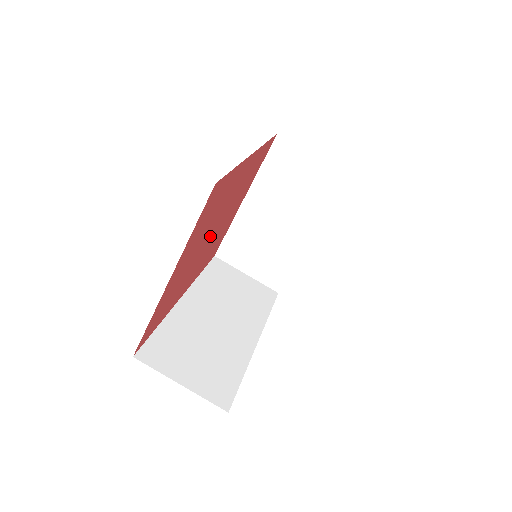
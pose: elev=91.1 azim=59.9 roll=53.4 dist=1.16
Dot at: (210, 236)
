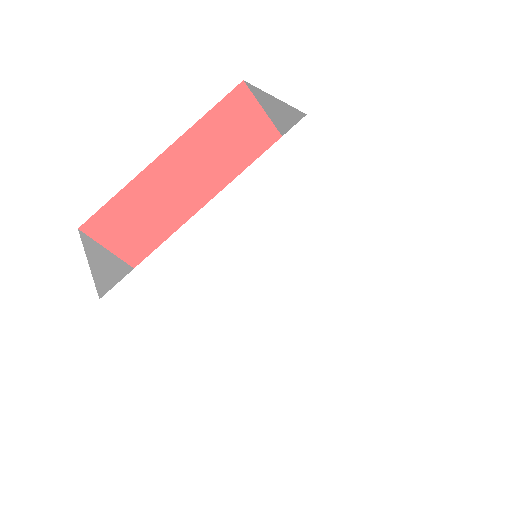
Dot at: occluded
